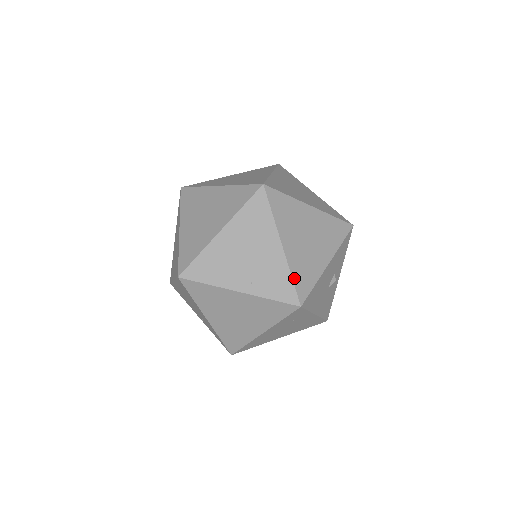
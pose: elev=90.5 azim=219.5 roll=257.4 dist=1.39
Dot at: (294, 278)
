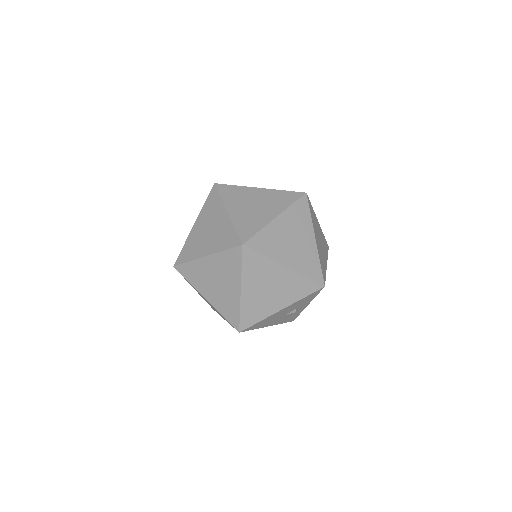
Dot at: (242, 314)
